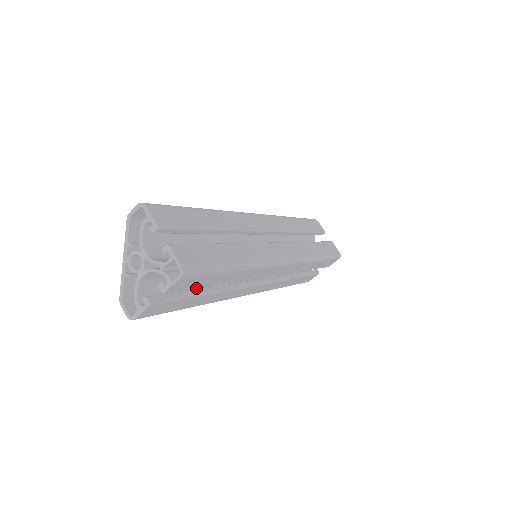
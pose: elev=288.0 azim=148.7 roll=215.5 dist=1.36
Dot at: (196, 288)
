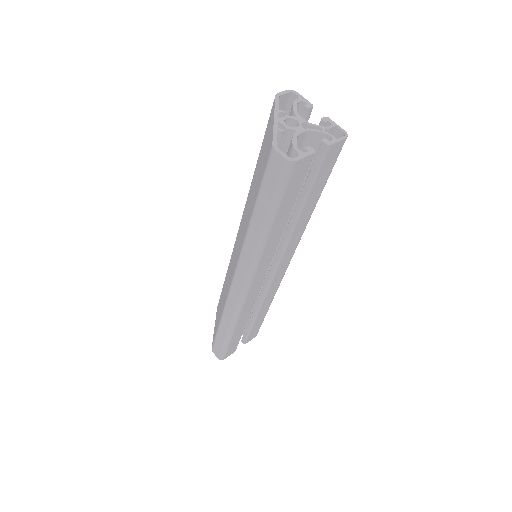
Dot at: occluded
